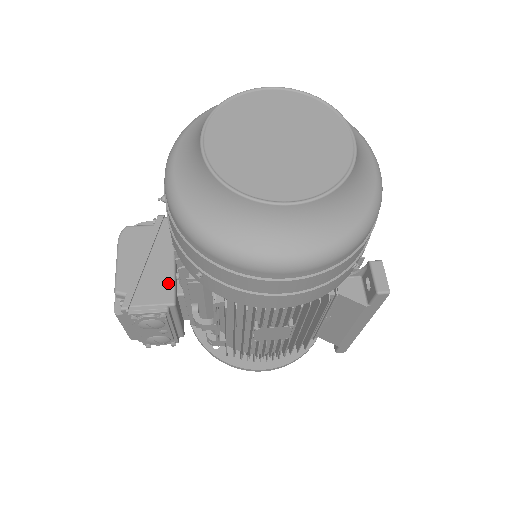
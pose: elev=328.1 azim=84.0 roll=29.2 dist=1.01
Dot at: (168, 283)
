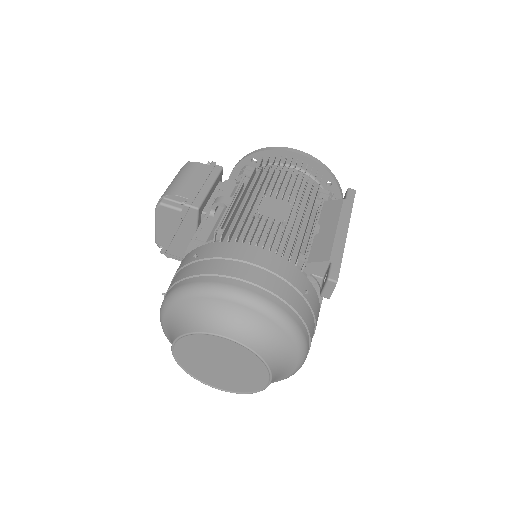
Dot at: occluded
